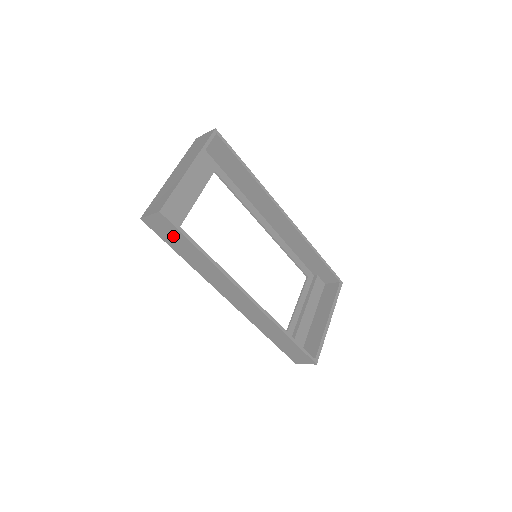
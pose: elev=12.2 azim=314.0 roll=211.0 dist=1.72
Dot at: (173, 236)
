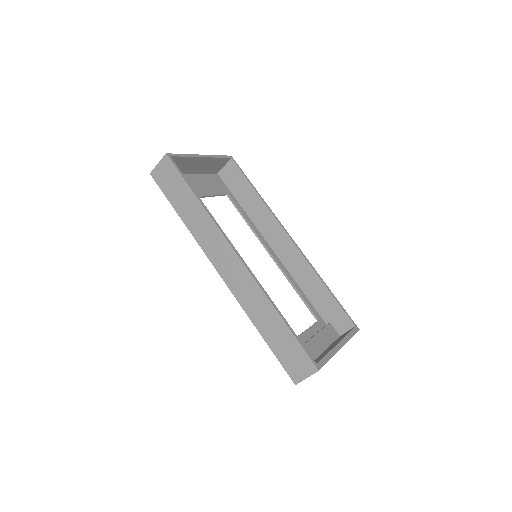
Dot at: (174, 184)
